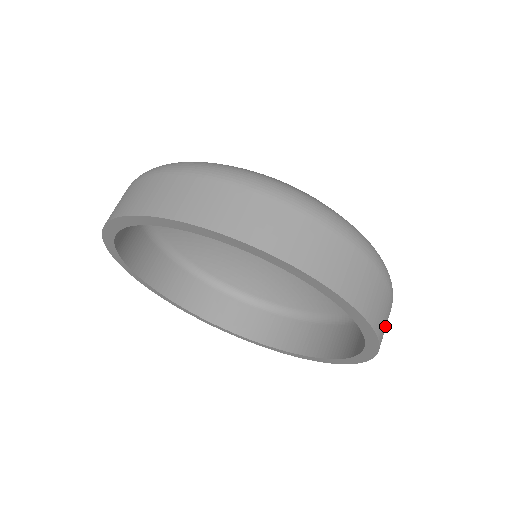
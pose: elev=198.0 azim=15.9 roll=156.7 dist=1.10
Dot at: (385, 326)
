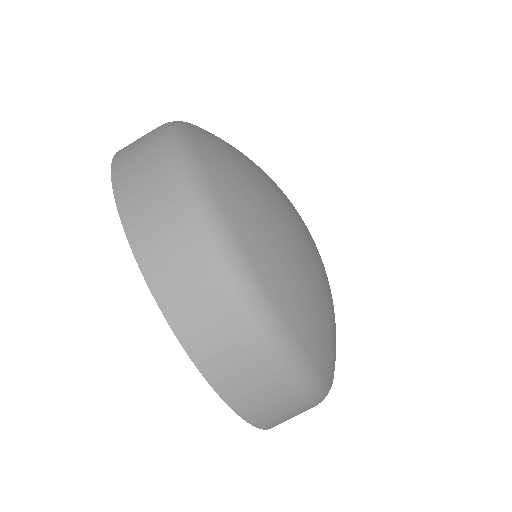
Dot at: (187, 296)
